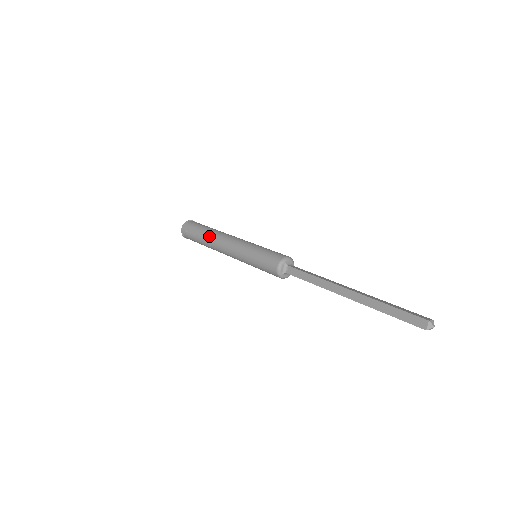
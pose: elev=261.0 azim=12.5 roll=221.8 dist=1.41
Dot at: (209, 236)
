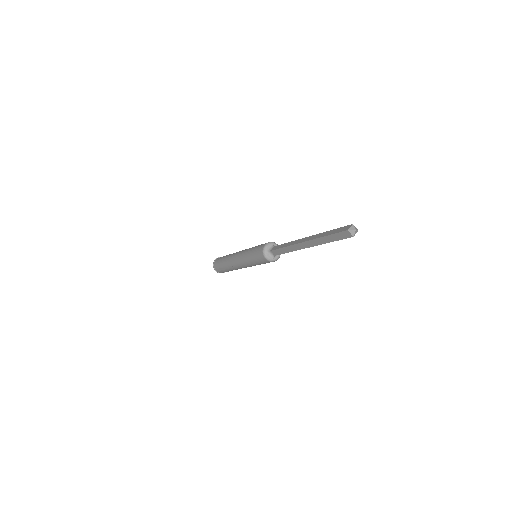
Dot at: (227, 265)
